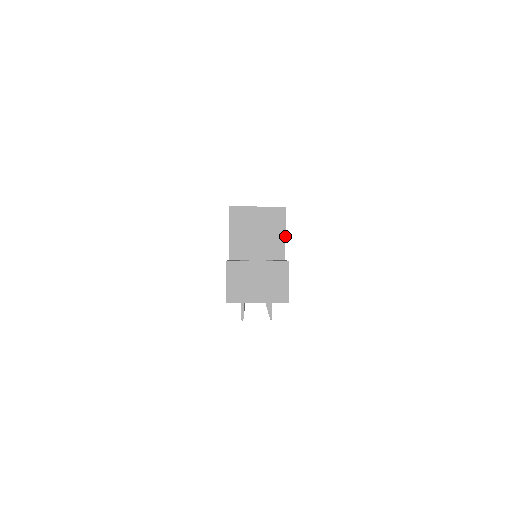
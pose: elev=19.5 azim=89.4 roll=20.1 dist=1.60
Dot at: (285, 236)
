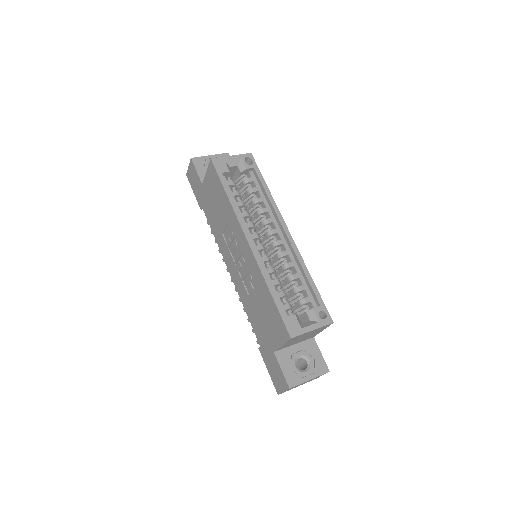
Dot at: occluded
